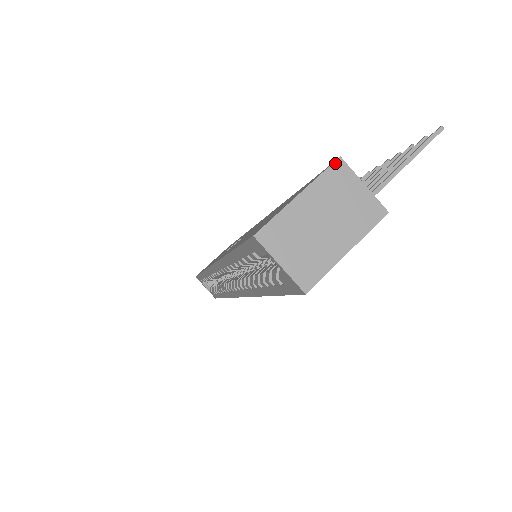
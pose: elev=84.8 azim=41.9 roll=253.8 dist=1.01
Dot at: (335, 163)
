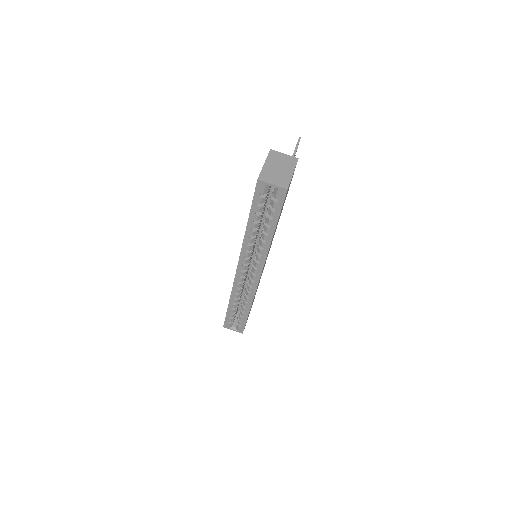
Dot at: (270, 151)
